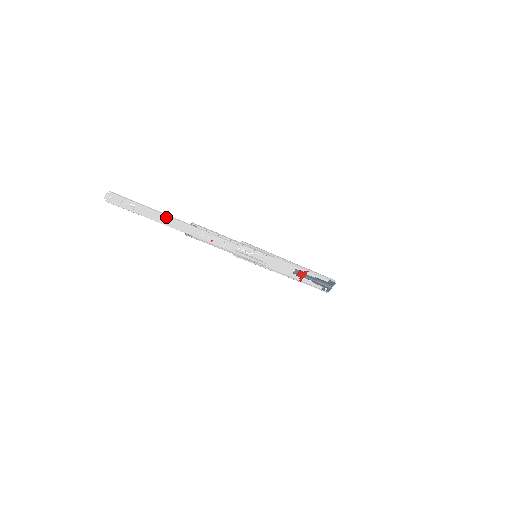
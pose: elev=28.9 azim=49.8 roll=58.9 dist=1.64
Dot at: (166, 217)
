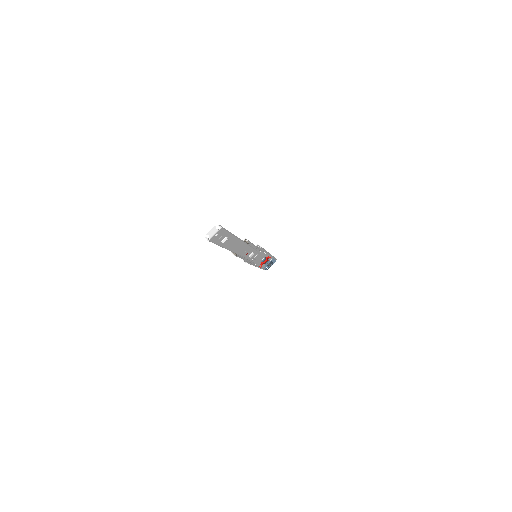
Dot at: (238, 242)
